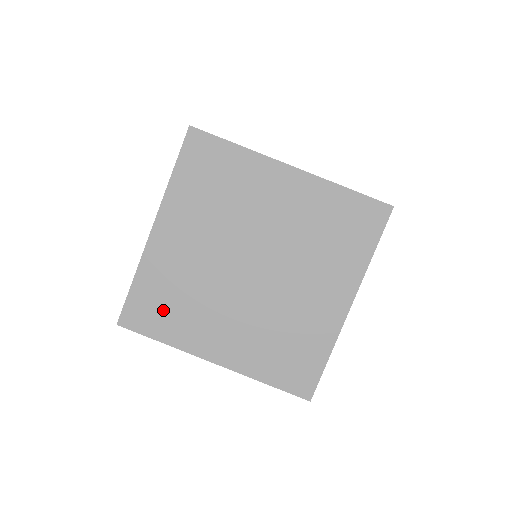
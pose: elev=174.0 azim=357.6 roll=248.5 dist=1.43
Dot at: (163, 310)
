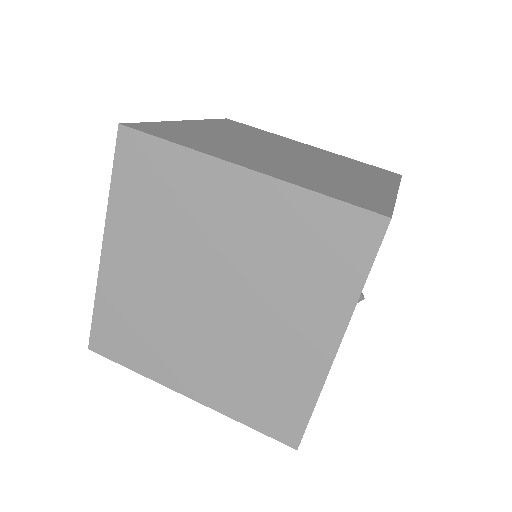
Dot at: (128, 338)
